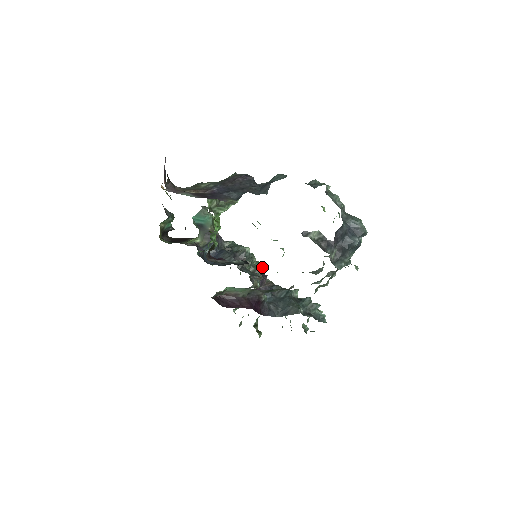
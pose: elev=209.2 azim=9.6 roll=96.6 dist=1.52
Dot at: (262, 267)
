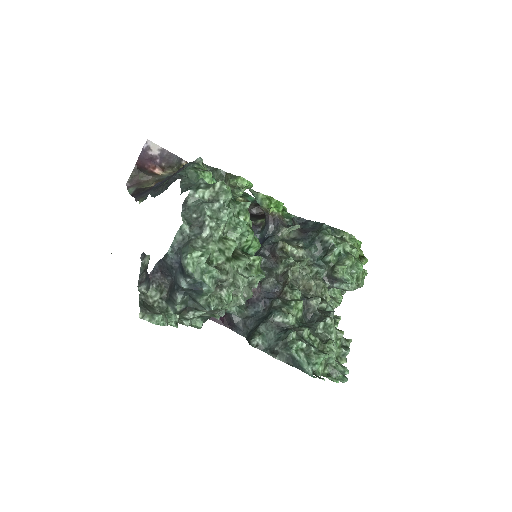
Dot at: (357, 265)
